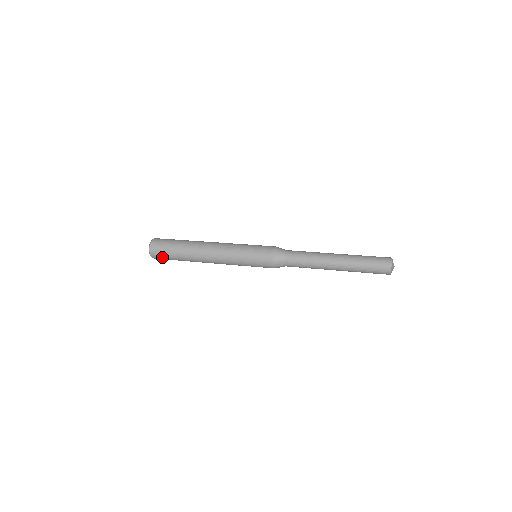
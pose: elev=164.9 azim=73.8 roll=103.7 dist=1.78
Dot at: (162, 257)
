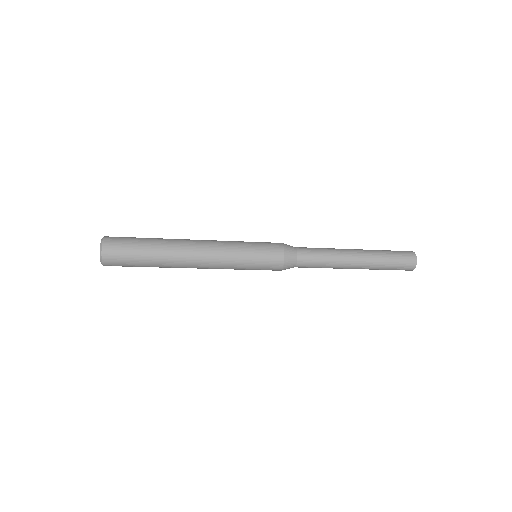
Dot at: (121, 265)
